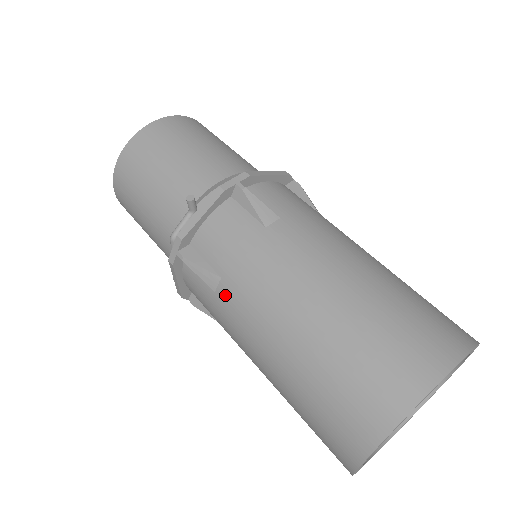
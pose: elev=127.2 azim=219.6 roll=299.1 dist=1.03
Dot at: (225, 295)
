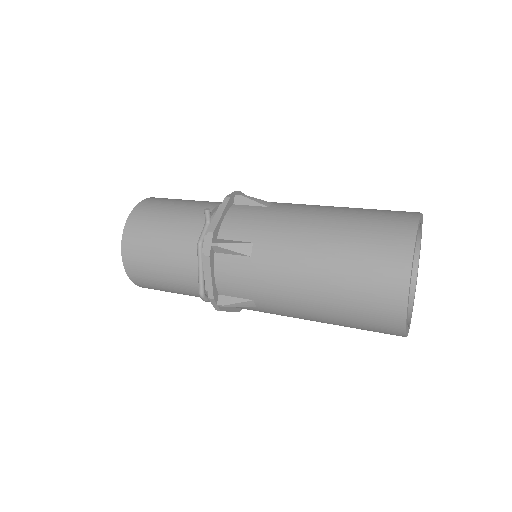
Dot at: (261, 252)
